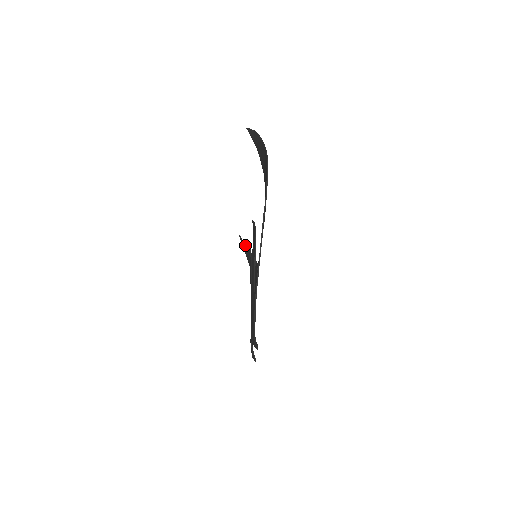
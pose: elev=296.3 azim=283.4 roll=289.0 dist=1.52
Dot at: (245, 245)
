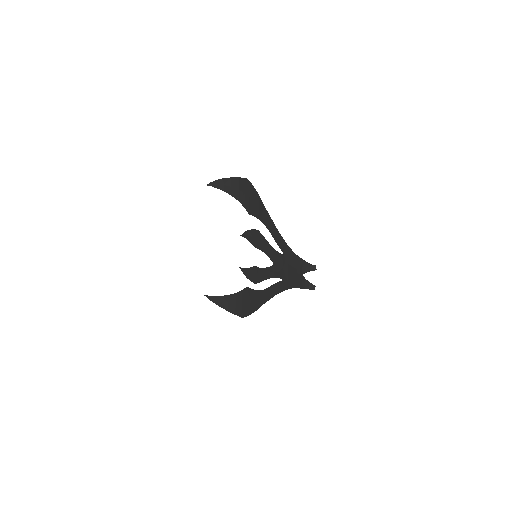
Dot at: (216, 296)
